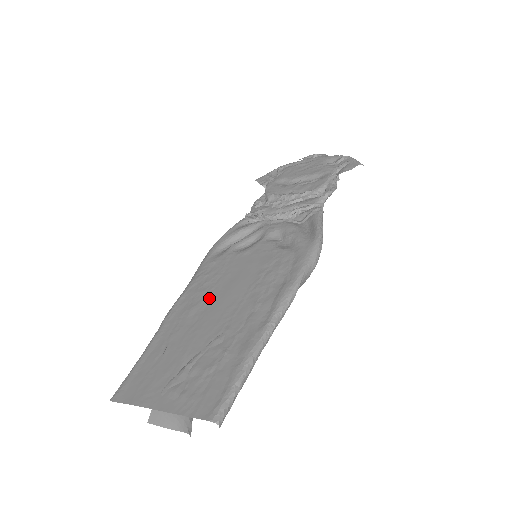
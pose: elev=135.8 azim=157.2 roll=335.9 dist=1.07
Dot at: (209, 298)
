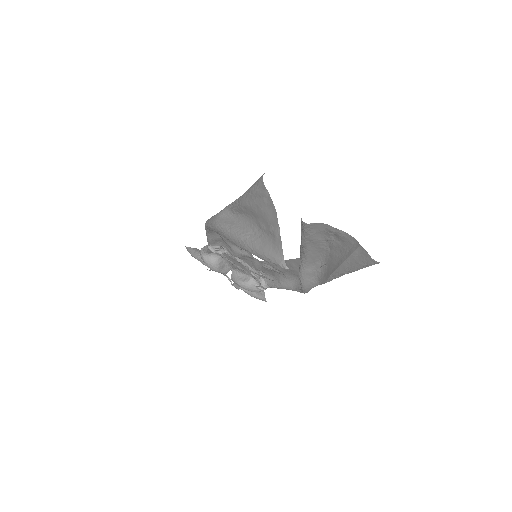
Dot at: occluded
